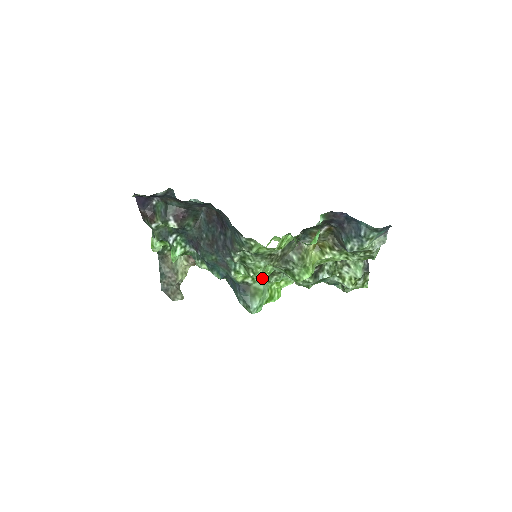
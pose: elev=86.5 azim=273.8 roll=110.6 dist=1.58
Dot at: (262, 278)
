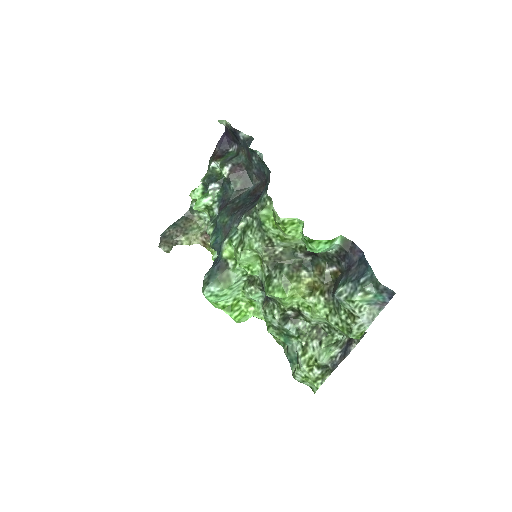
Dot at: (242, 276)
